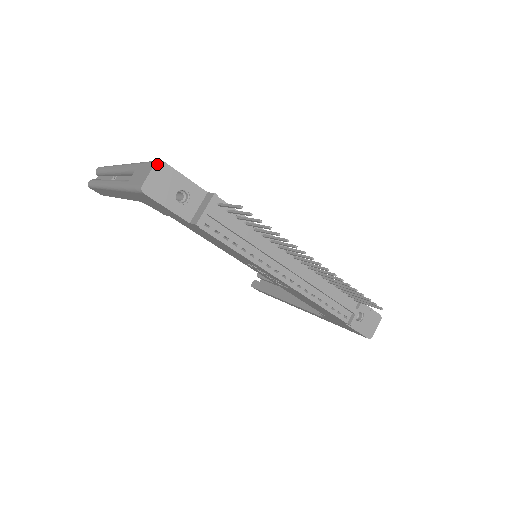
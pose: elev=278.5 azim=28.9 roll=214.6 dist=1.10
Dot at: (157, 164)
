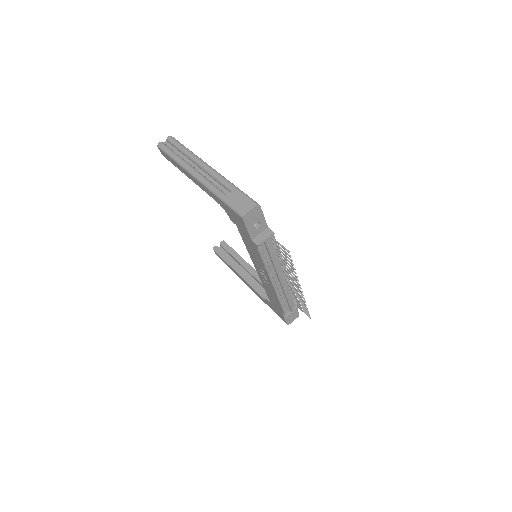
Dot at: (257, 206)
